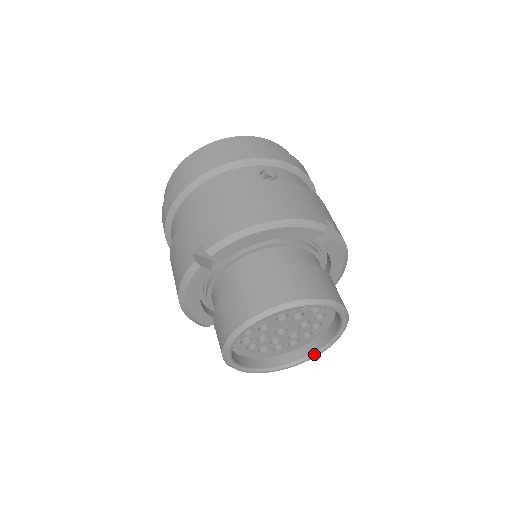
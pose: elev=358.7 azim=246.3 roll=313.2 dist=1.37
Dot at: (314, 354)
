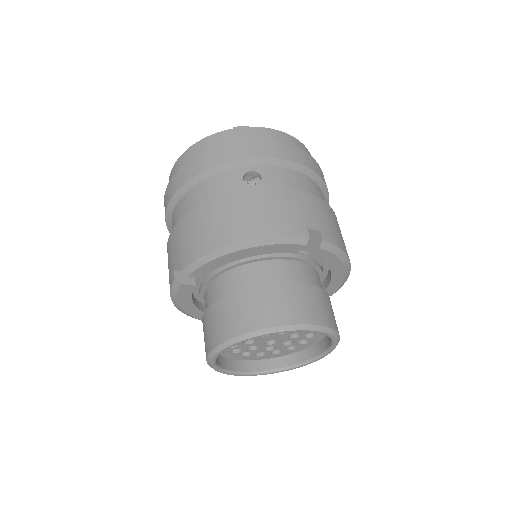
Dot at: (314, 359)
